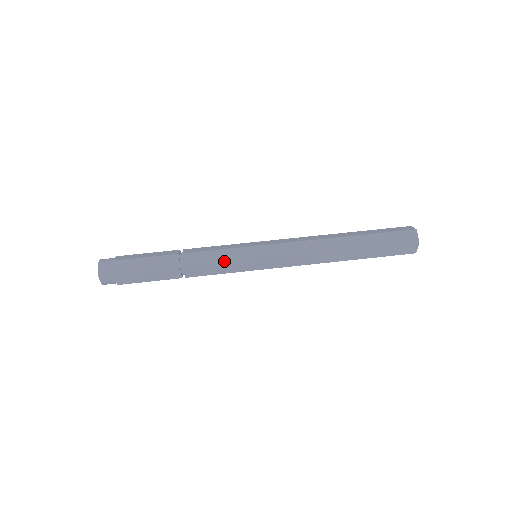
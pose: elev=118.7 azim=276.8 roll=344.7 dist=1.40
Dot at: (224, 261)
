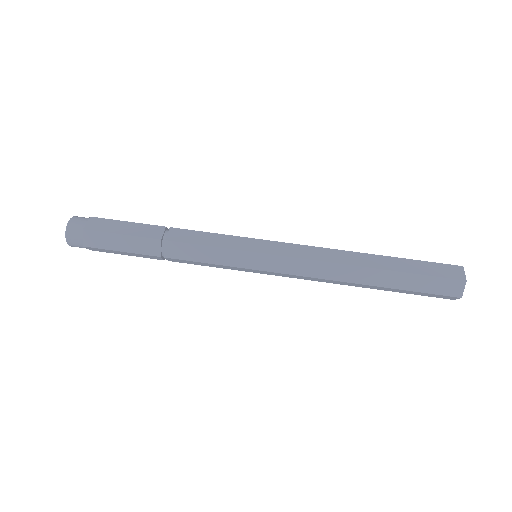
Dot at: (214, 261)
